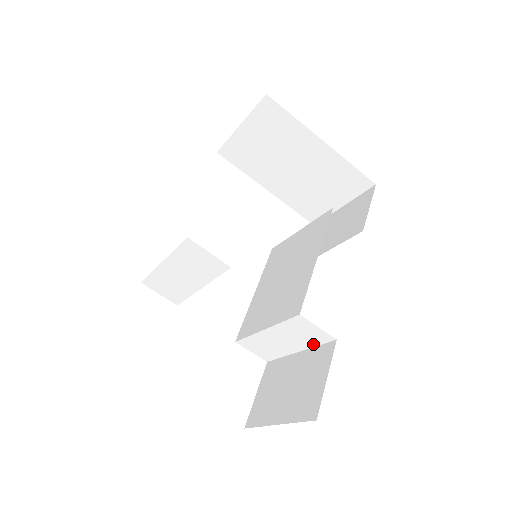
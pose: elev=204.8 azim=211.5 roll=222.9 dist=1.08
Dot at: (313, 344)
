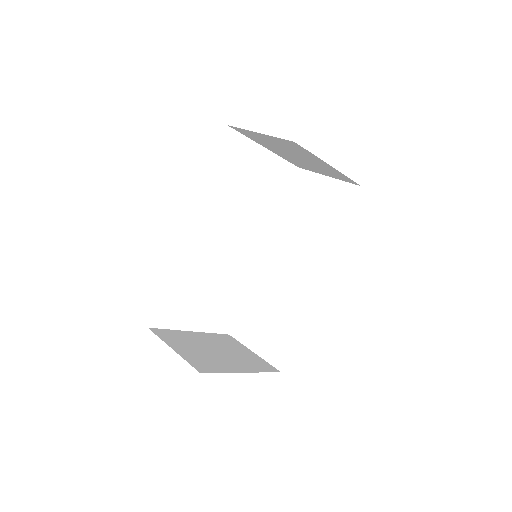
Dot at: occluded
